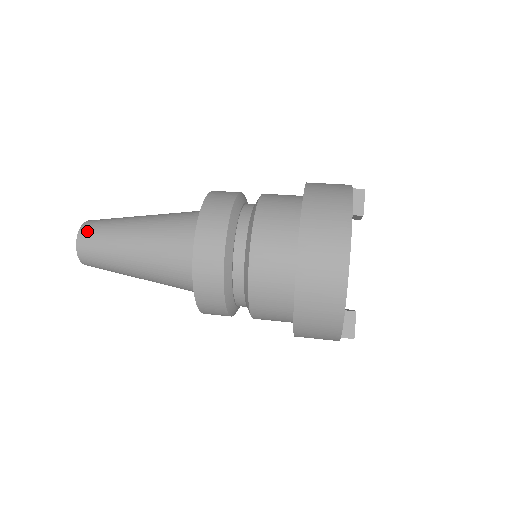
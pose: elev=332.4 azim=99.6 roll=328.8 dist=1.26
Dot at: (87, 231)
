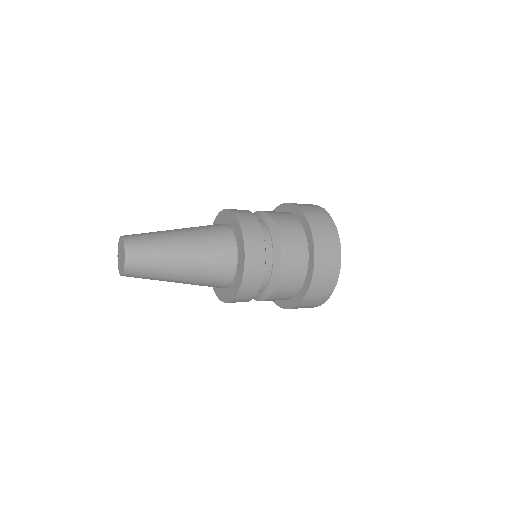
Dot at: (134, 249)
